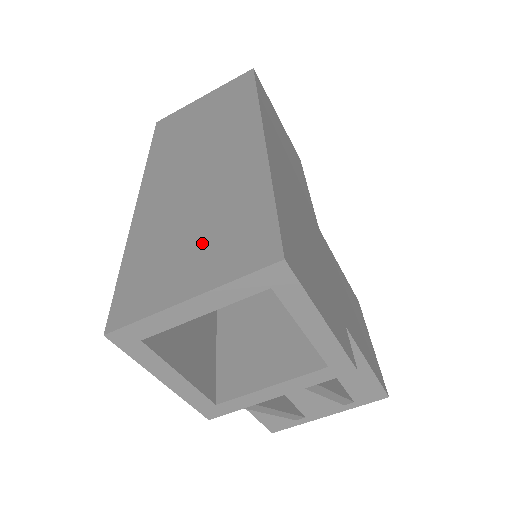
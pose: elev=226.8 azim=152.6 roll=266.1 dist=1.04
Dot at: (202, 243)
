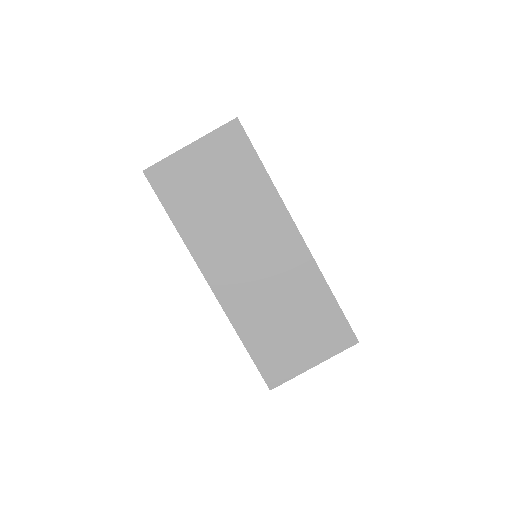
Dot at: (302, 332)
